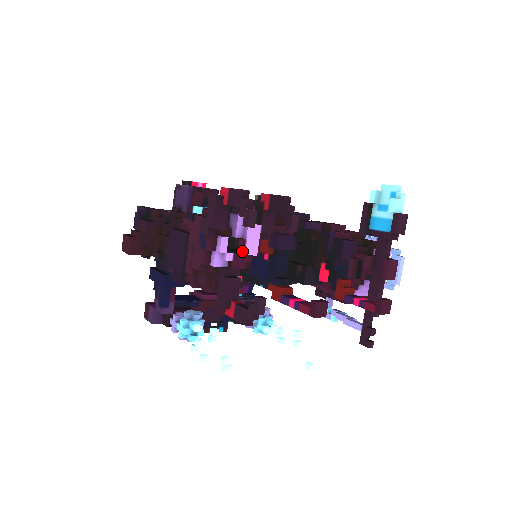
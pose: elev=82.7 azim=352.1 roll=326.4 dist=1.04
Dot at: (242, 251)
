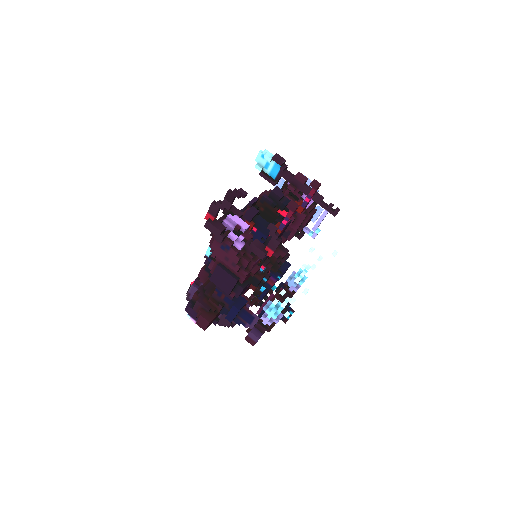
Dot at: (243, 230)
